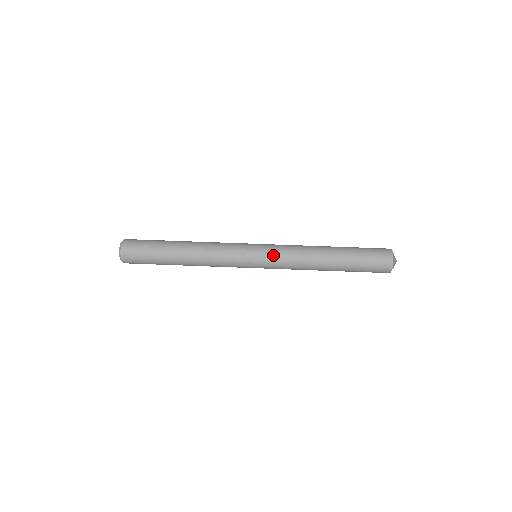
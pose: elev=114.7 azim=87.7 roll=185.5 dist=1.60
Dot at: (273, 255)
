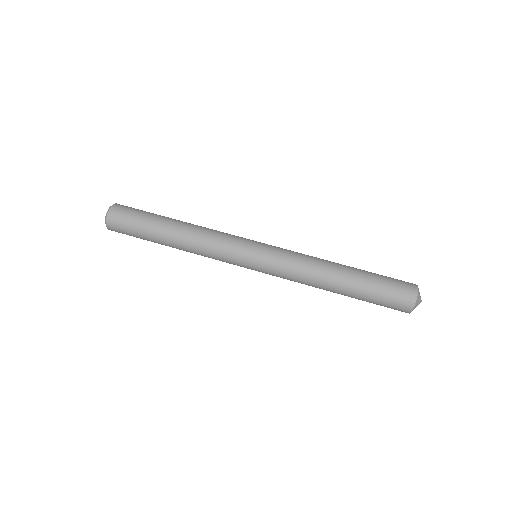
Dot at: (273, 262)
